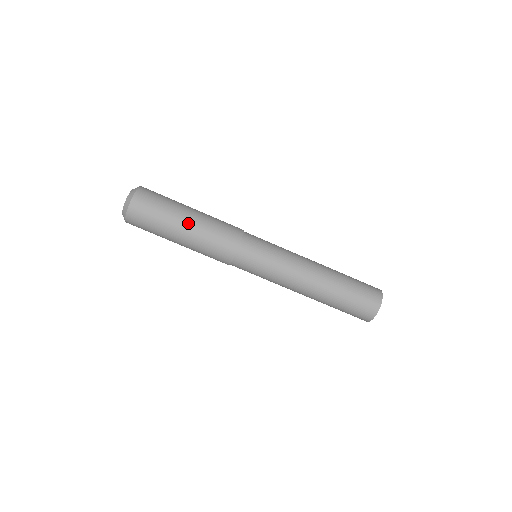
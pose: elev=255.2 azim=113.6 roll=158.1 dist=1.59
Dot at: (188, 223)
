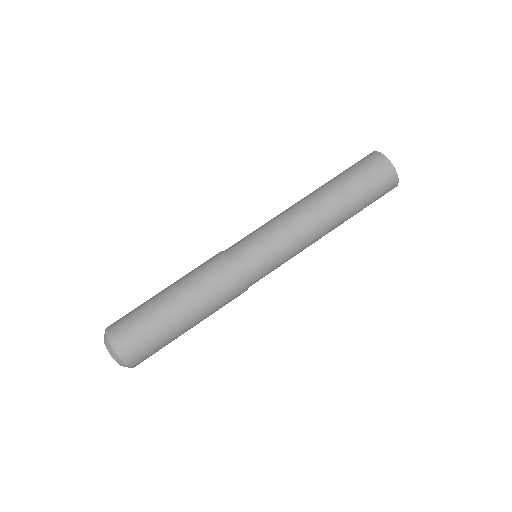
Dot at: (173, 299)
